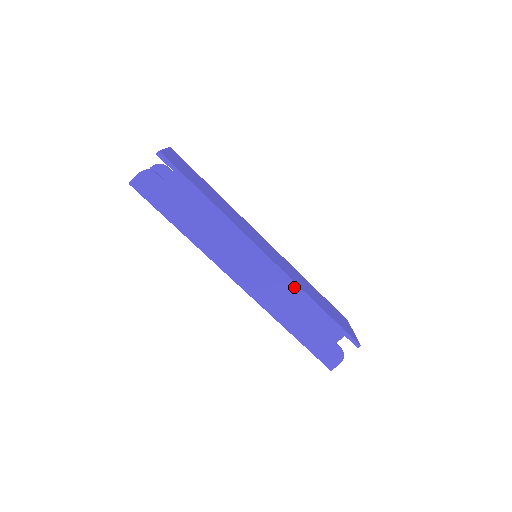
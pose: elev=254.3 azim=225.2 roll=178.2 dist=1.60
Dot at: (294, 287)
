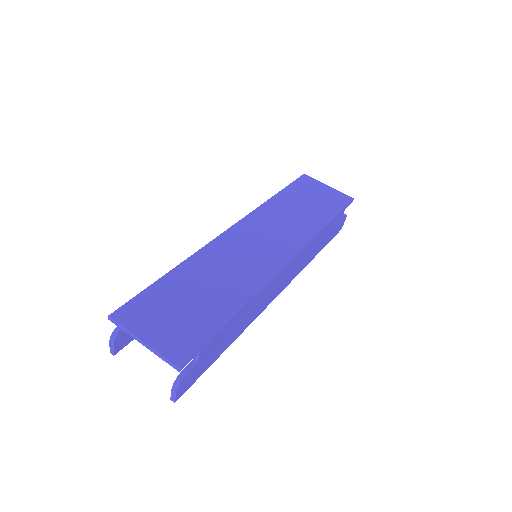
Dot at: (311, 243)
